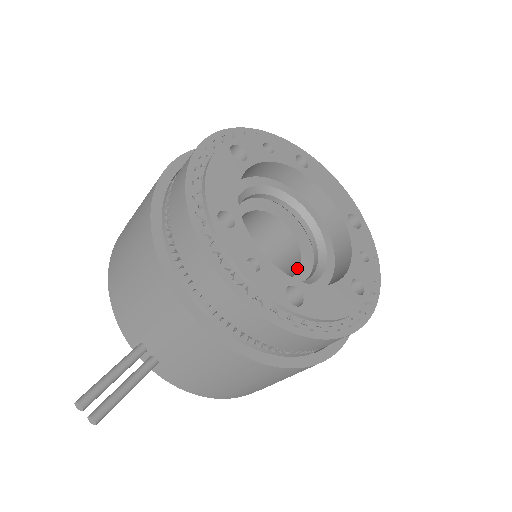
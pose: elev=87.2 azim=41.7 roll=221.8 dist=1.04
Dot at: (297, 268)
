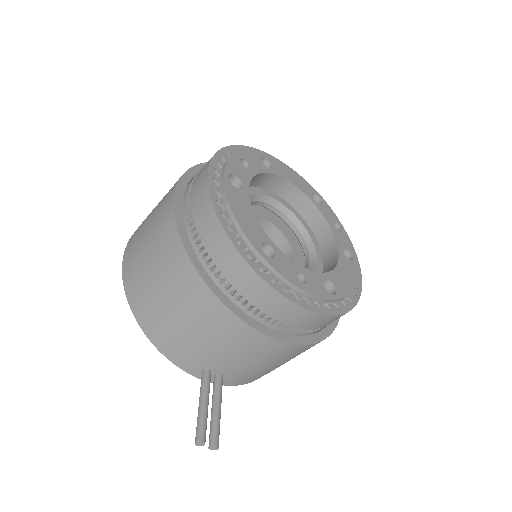
Dot at: (290, 253)
